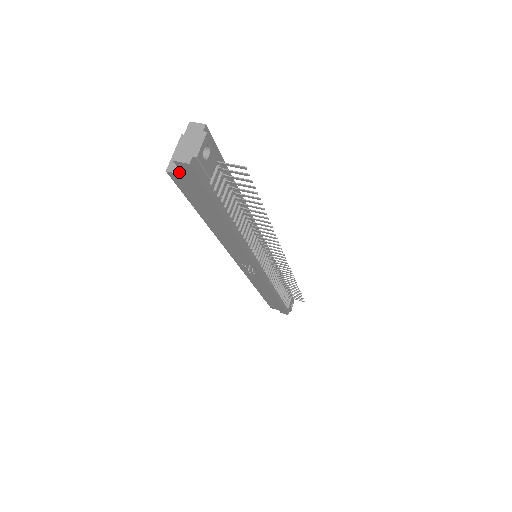
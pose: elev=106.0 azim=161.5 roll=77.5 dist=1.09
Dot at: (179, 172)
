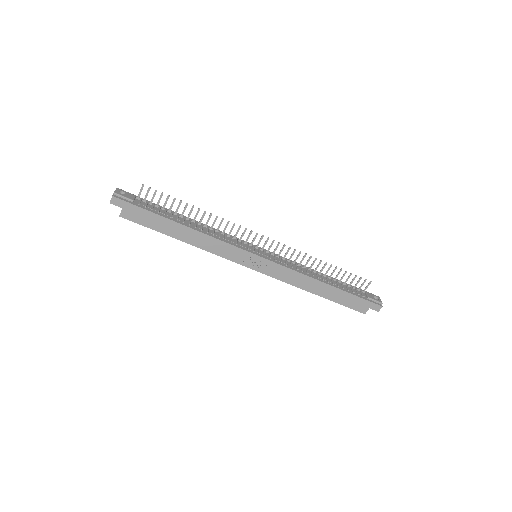
Dot at: (121, 210)
